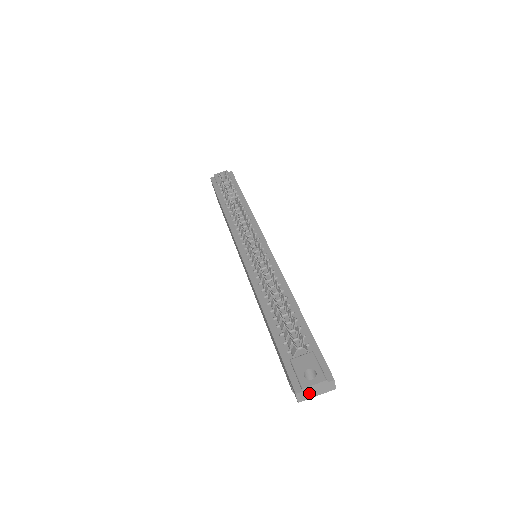
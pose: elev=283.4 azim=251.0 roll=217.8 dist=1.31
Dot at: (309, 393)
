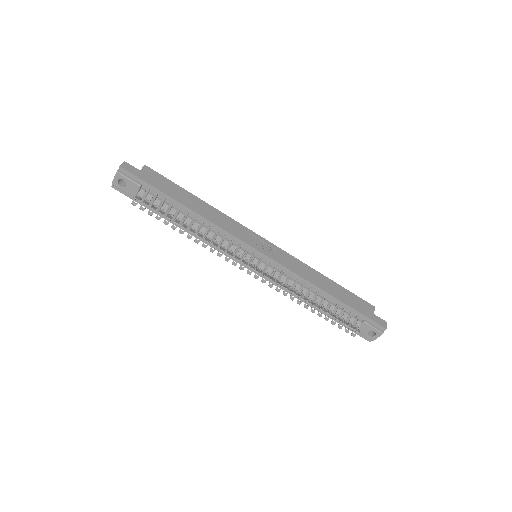
Dot at: occluded
